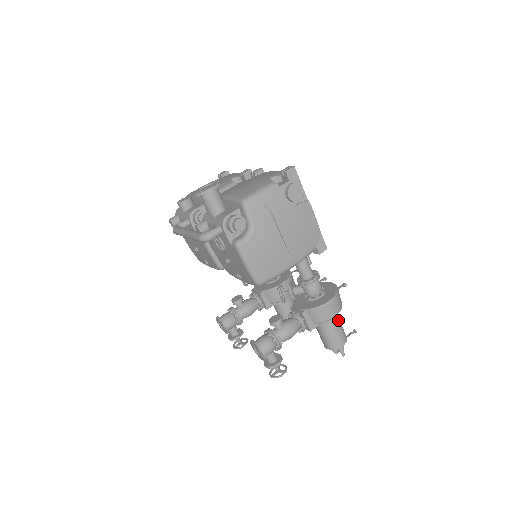
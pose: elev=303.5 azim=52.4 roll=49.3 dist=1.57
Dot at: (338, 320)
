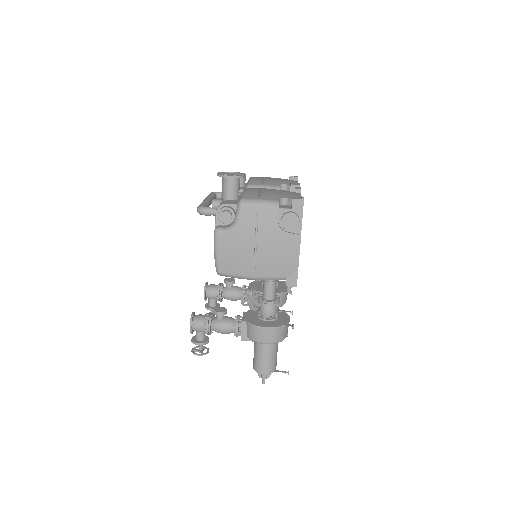
Dot at: (273, 351)
